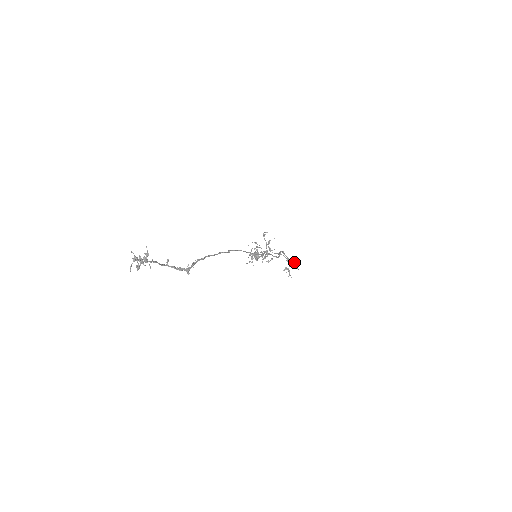
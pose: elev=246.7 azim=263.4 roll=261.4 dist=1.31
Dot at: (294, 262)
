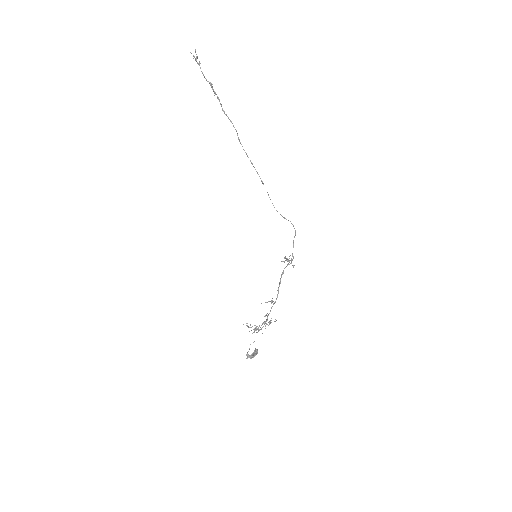
Dot at: occluded
